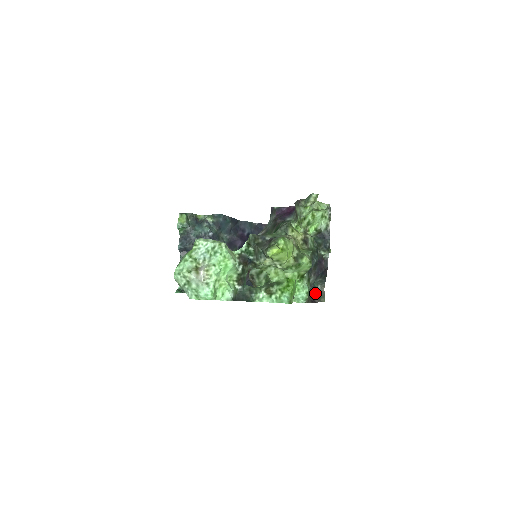
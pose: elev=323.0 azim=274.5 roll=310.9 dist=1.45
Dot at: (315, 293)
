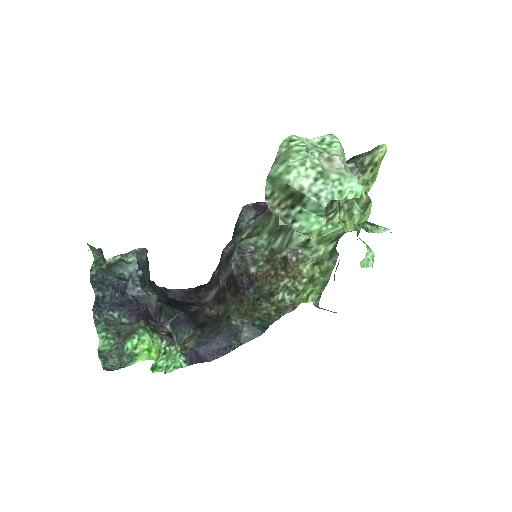
Dot at: occluded
